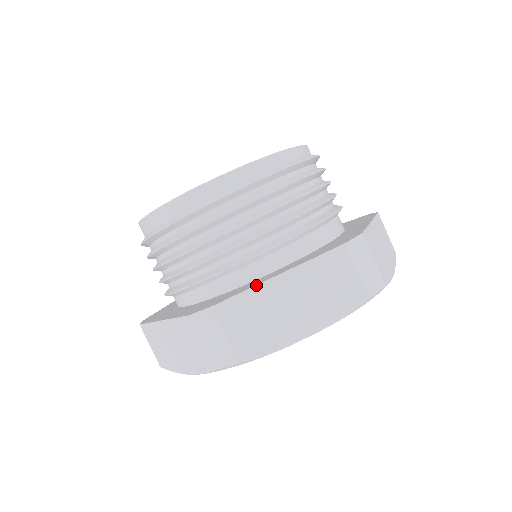
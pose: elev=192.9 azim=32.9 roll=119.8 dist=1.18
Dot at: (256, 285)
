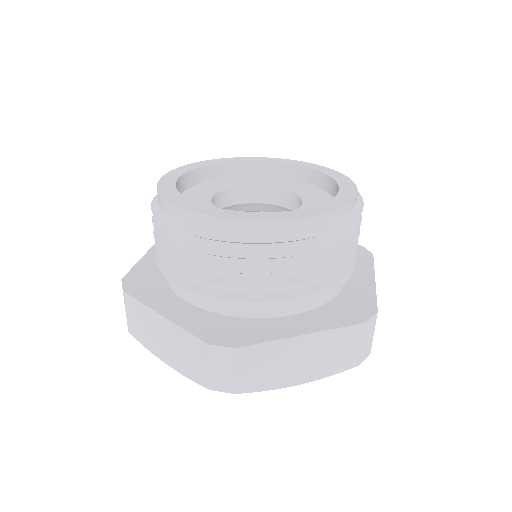
Dot at: (148, 306)
